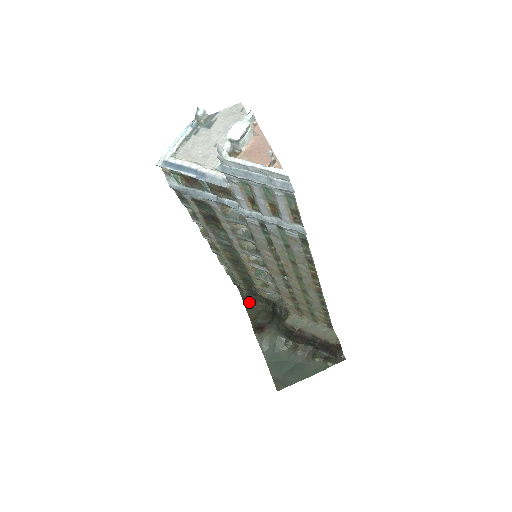
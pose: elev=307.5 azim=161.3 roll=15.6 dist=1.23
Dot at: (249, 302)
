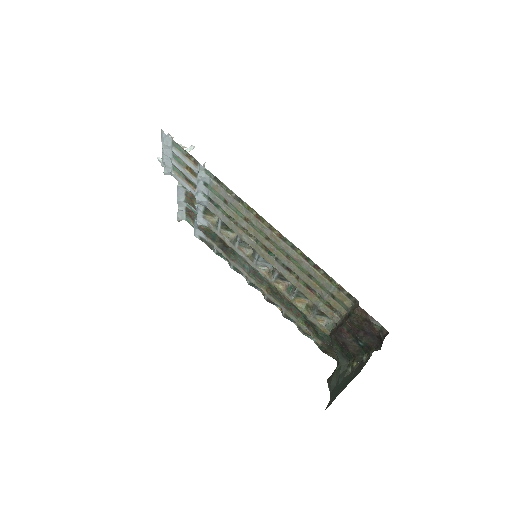
Dot at: occluded
